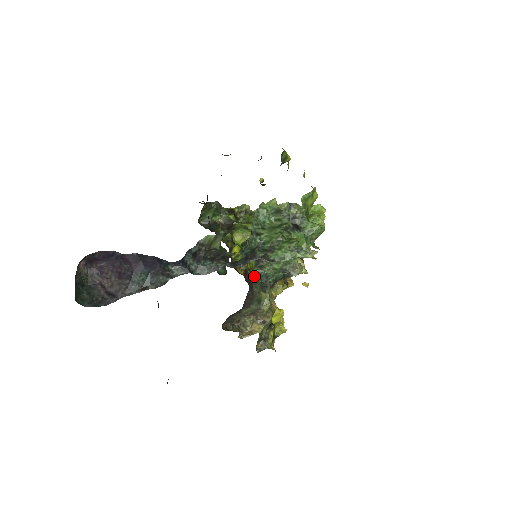
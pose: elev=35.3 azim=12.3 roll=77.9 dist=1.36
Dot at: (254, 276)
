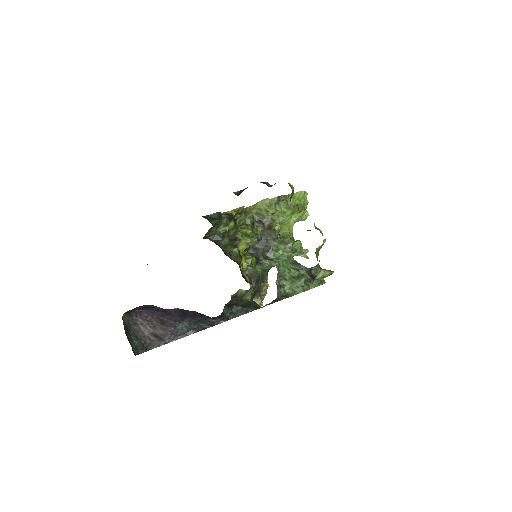
Dot at: occluded
